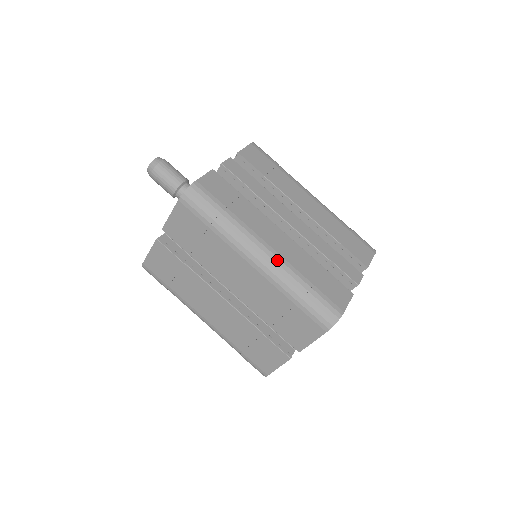
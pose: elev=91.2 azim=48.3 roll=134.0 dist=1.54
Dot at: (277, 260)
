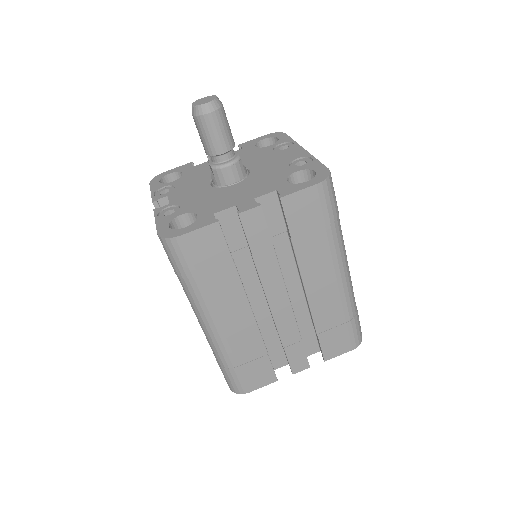
Dot at: (217, 337)
